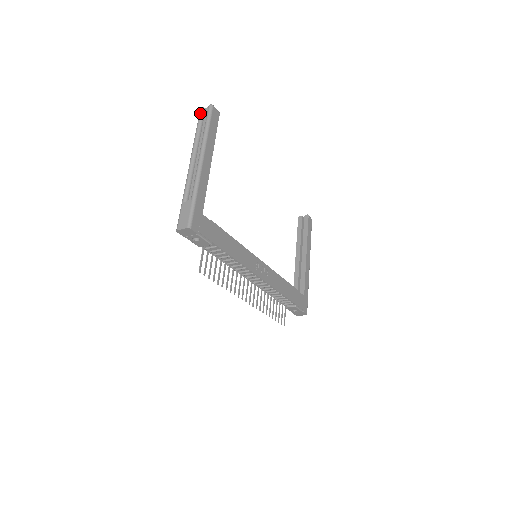
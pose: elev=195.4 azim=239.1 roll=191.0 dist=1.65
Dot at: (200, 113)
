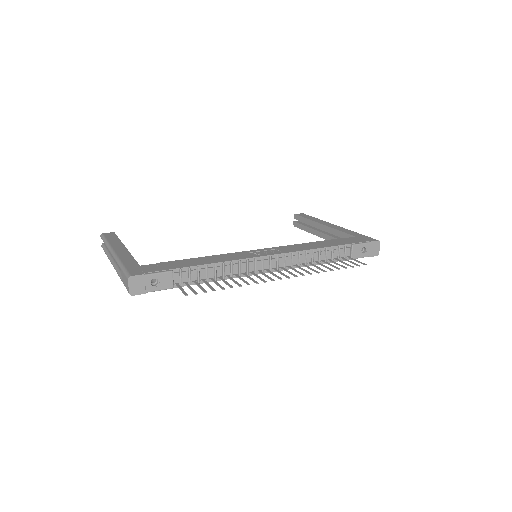
Dot at: occluded
